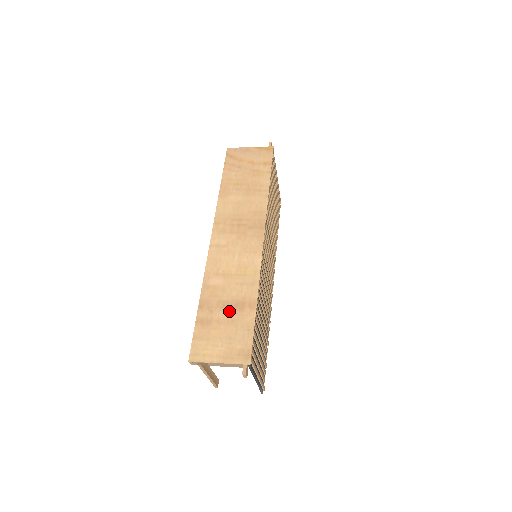
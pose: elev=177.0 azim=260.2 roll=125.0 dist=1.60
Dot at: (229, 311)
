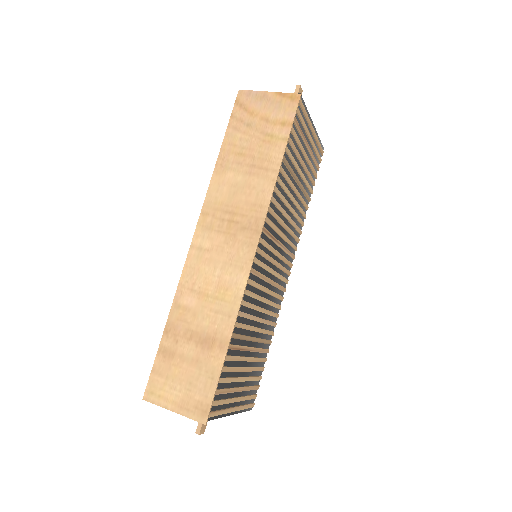
Dot at: (196, 346)
